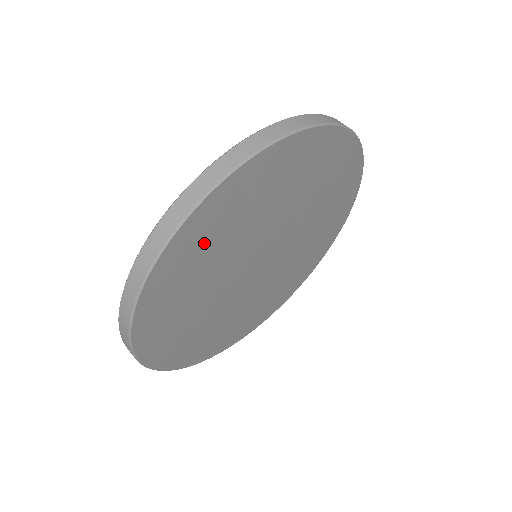
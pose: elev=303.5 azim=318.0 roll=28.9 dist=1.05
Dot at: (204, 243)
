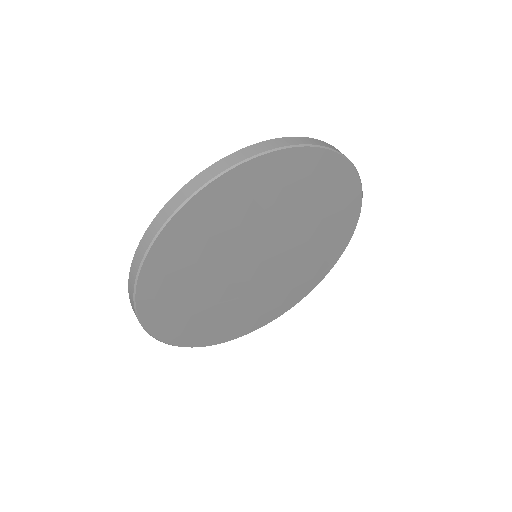
Dot at: (208, 223)
